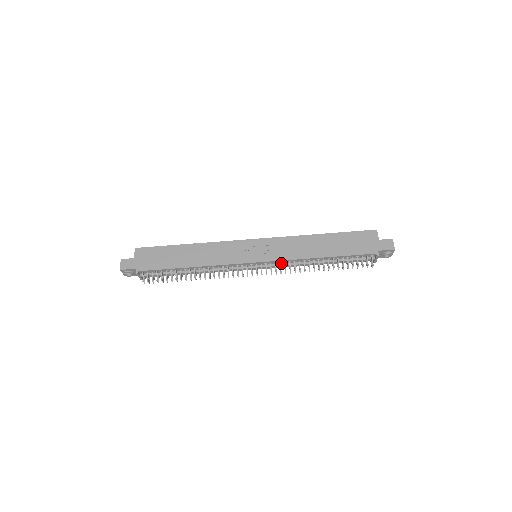
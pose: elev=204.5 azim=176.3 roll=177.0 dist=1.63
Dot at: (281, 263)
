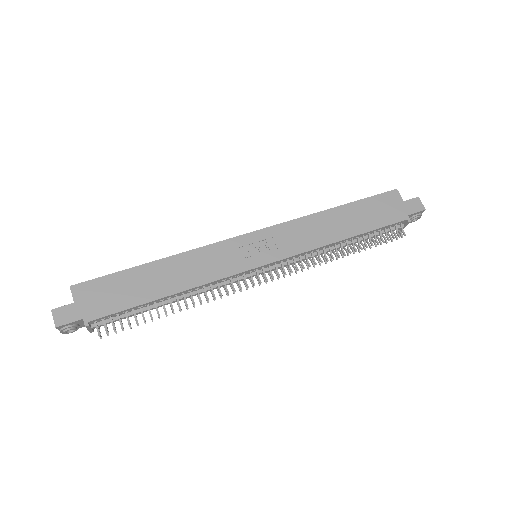
Dot at: (294, 258)
